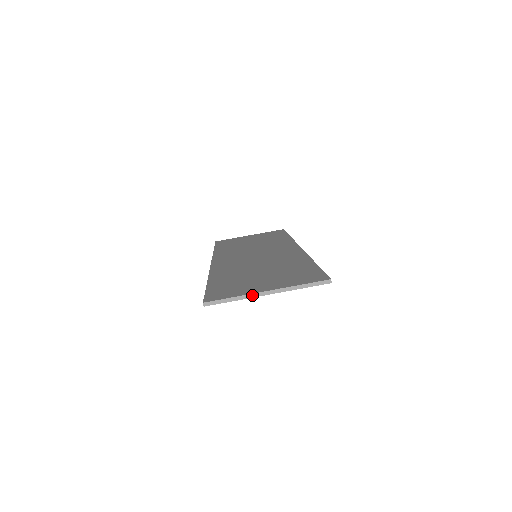
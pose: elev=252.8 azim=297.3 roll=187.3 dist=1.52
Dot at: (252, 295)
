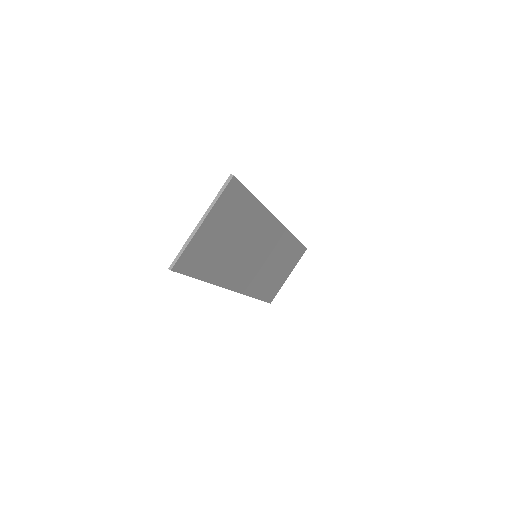
Dot at: (193, 233)
